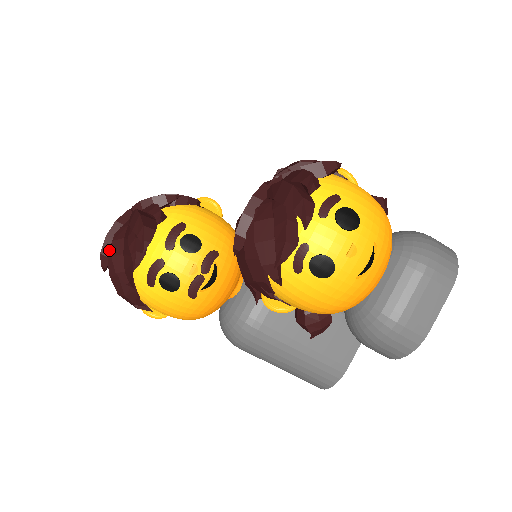
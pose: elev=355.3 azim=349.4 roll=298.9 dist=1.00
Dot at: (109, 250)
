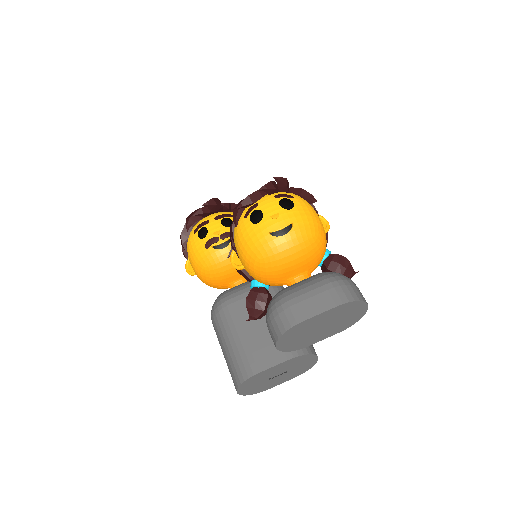
Dot at: occluded
